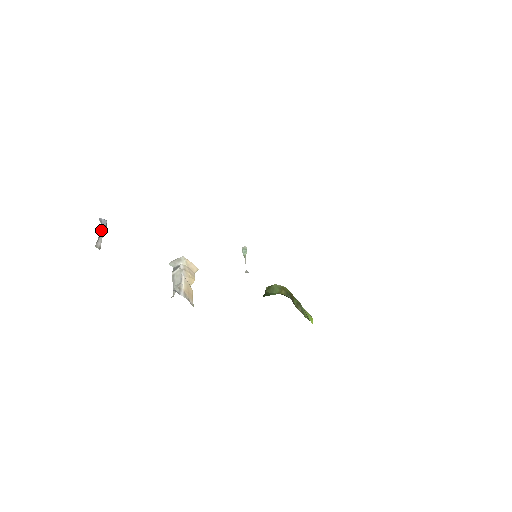
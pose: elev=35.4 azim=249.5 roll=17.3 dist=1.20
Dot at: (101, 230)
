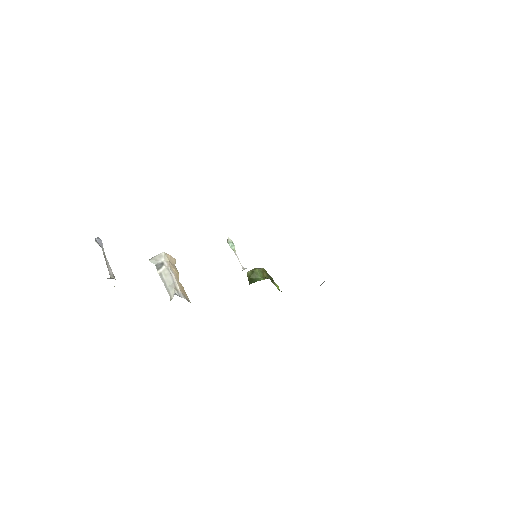
Dot at: (103, 254)
